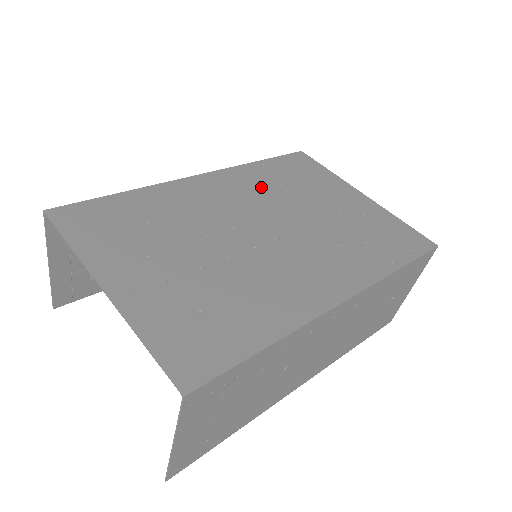
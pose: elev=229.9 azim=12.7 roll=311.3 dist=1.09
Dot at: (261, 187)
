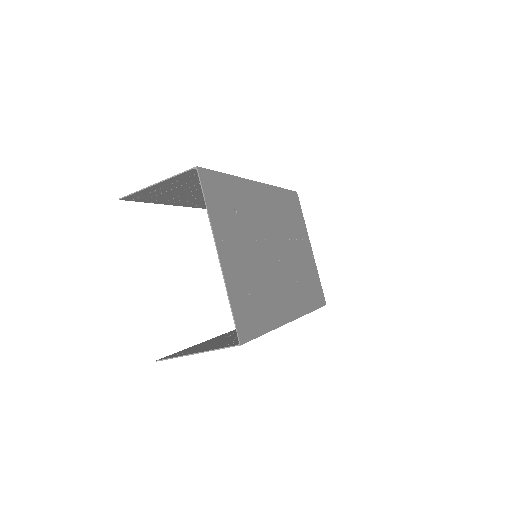
Dot at: (279, 213)
